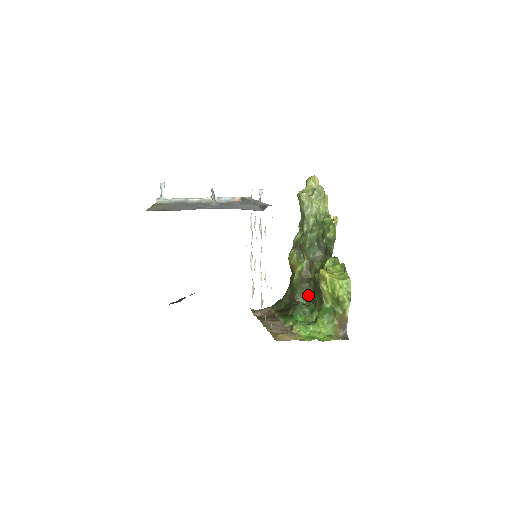
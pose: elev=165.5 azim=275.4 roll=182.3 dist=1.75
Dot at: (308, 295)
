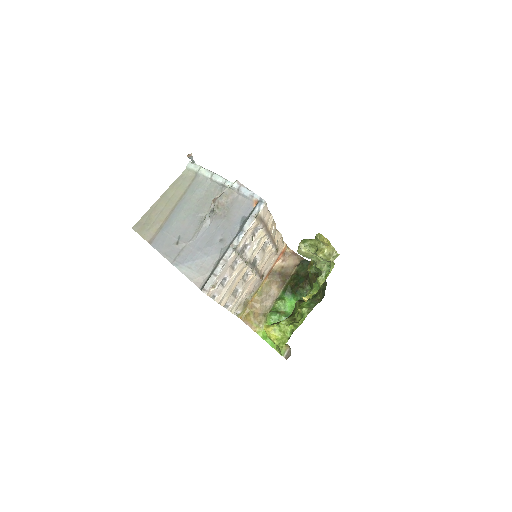
Dot at: occluded
